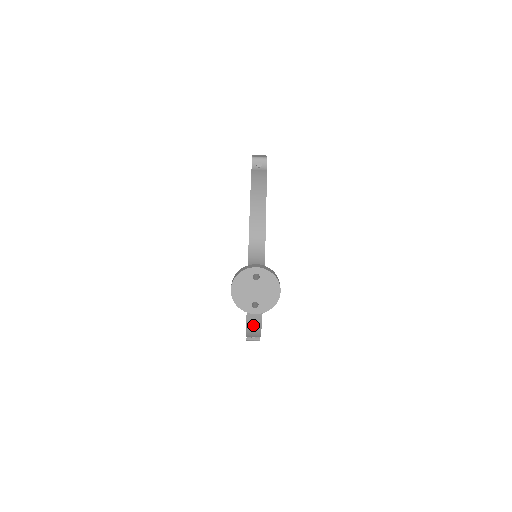
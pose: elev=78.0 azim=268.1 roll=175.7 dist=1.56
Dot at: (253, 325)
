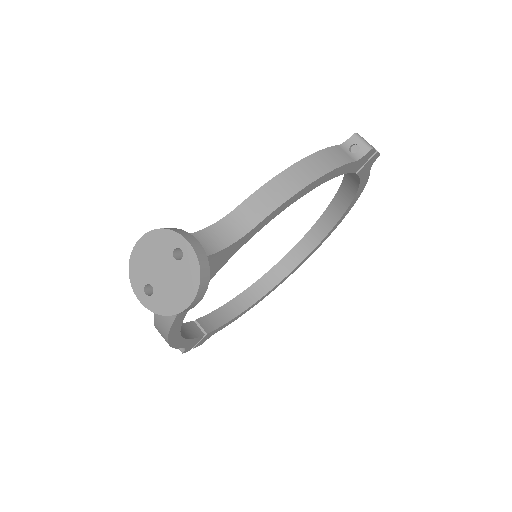
Dot at: (161, 322)
